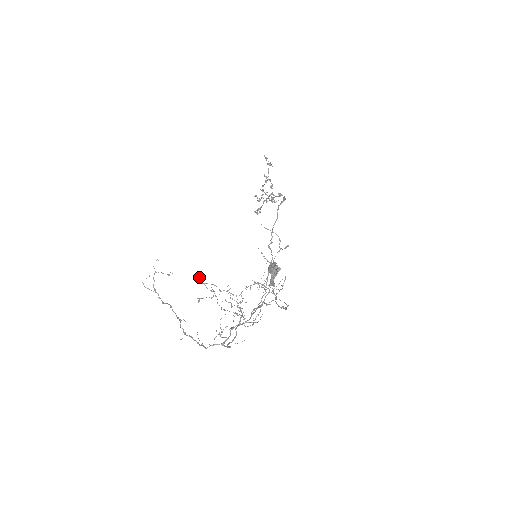
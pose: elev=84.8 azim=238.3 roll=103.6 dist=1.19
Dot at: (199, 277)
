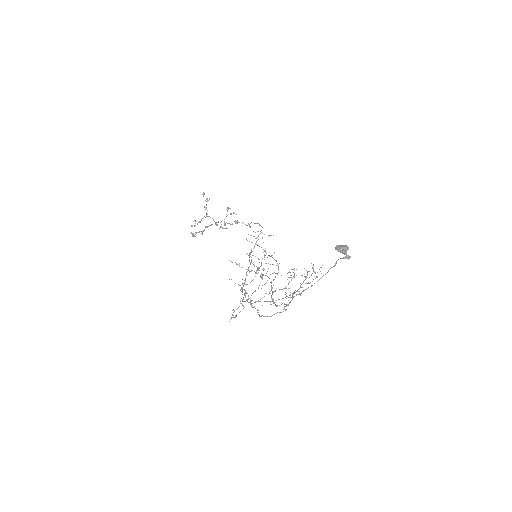
Dot at: occluded
